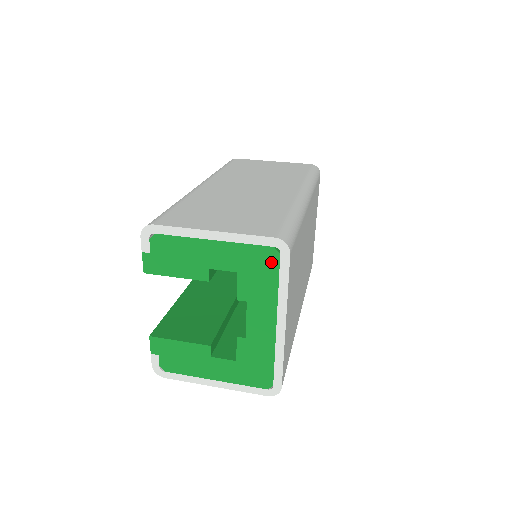
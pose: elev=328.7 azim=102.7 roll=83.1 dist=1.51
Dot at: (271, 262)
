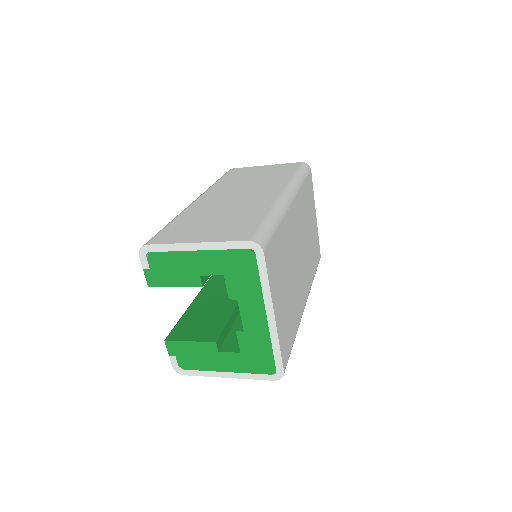
Dot at: (249, 262)
